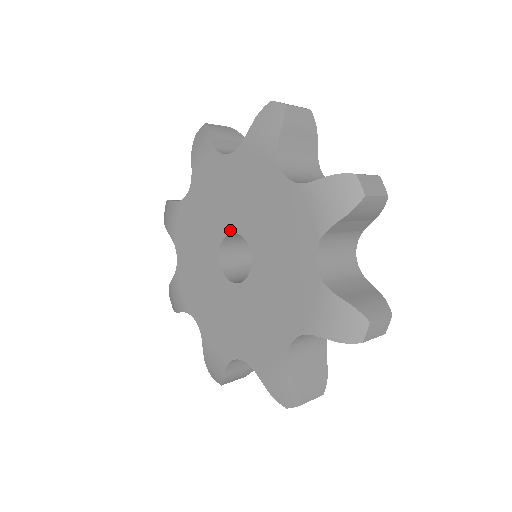
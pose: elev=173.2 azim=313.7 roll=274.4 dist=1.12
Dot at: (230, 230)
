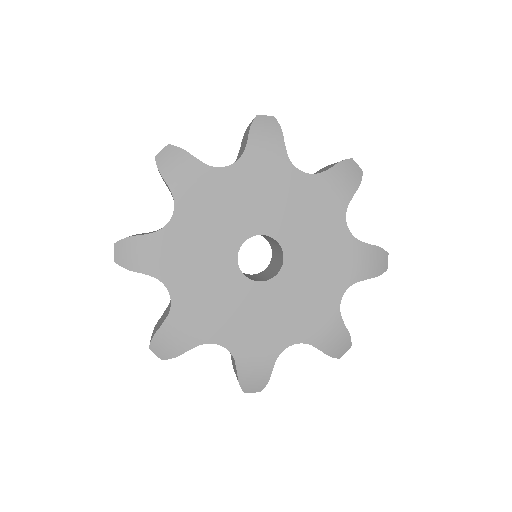
Dot at: (268, 232)
